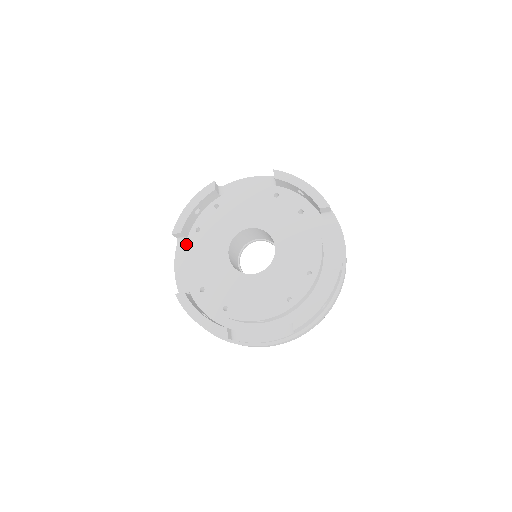
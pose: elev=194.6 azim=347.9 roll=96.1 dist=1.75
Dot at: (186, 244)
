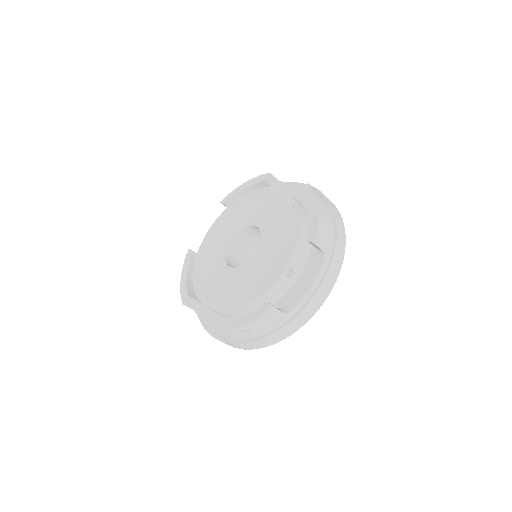
Dot at: occluded
